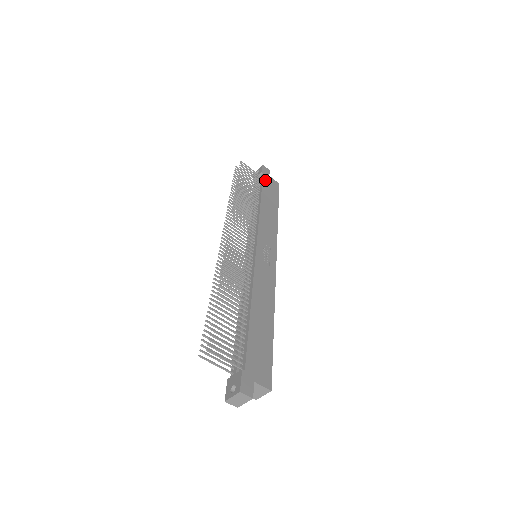
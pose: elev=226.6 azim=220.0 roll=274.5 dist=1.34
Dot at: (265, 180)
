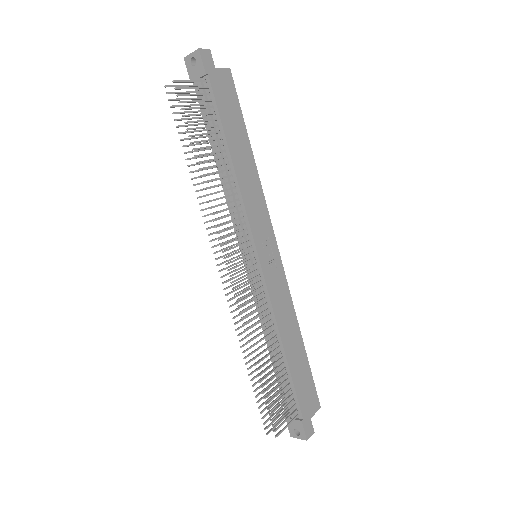
Dot at: (216, 91)
